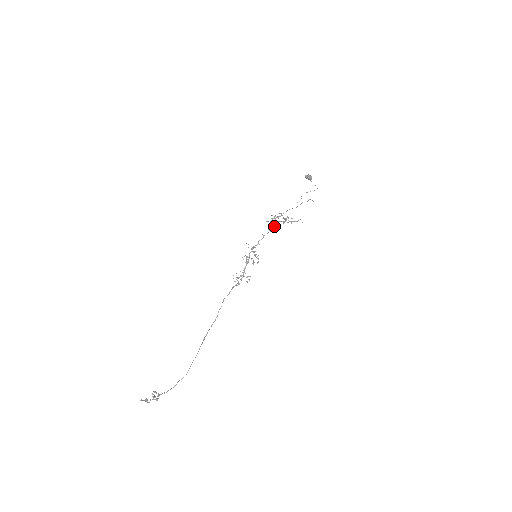
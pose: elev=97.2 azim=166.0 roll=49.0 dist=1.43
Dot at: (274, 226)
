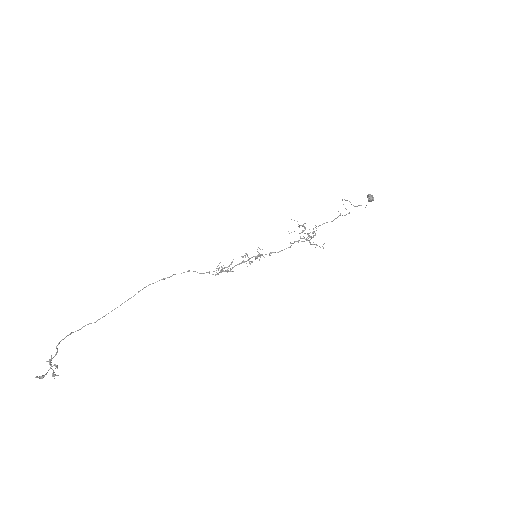
Dot at: occluded
